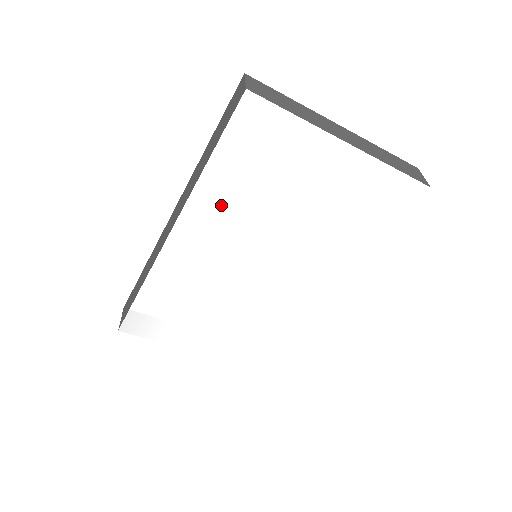
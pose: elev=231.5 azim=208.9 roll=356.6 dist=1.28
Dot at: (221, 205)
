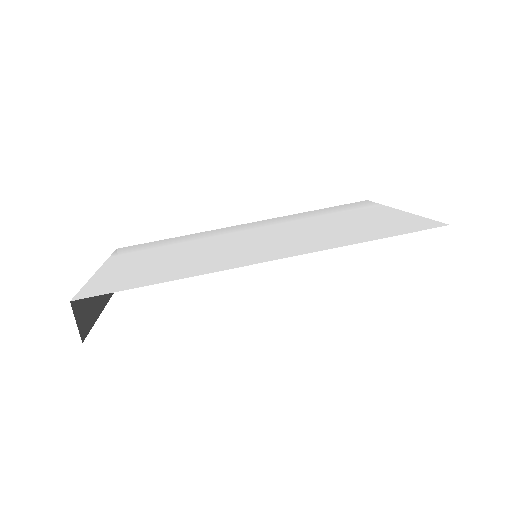
Dot at: (290, 220)
